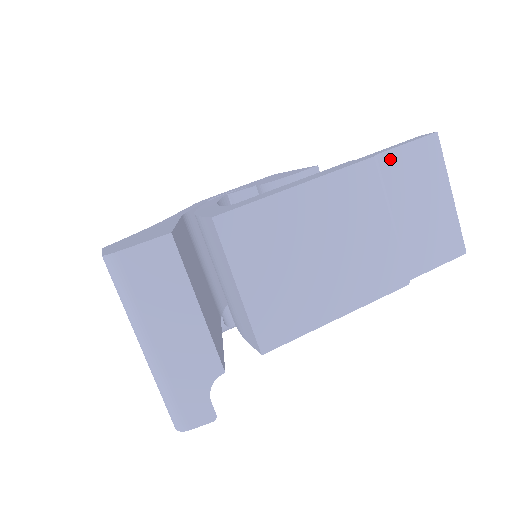
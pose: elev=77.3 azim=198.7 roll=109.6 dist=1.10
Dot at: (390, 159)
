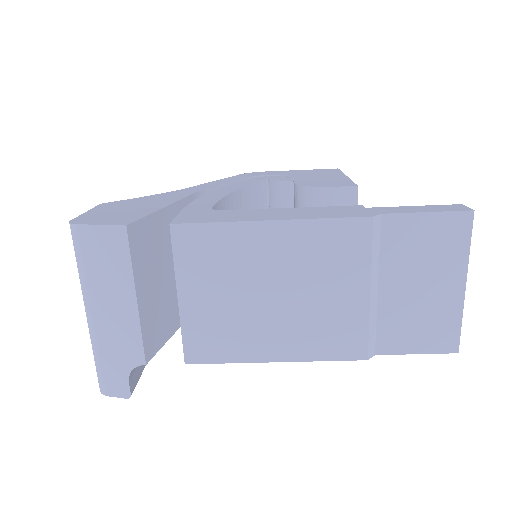
Dot at: (398, 223)
